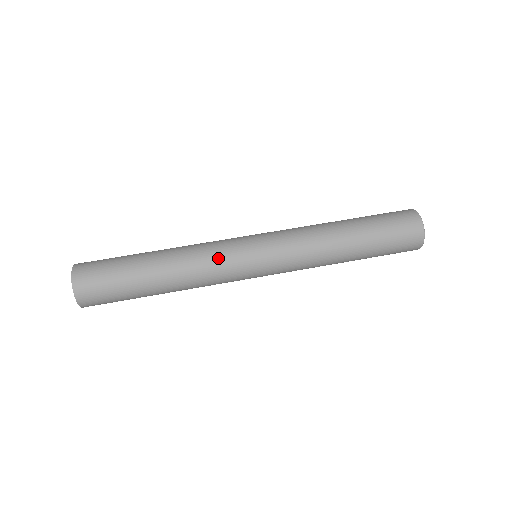
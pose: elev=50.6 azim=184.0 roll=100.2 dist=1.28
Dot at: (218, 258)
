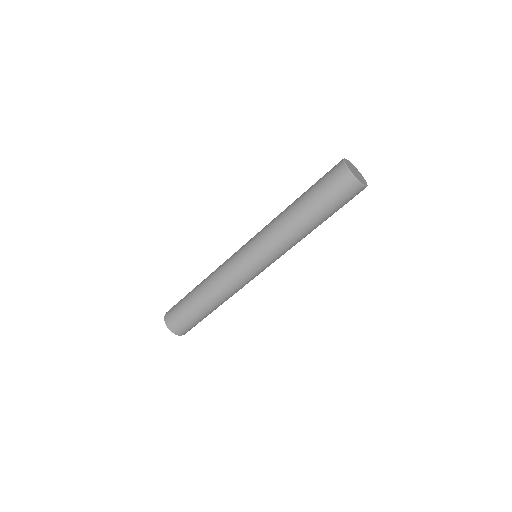
Dot at: (226, 270)
